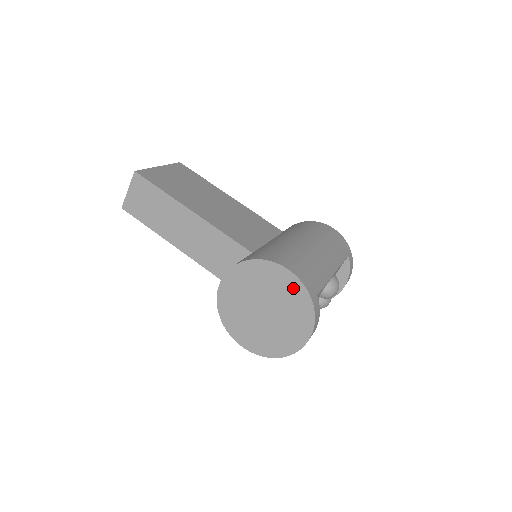
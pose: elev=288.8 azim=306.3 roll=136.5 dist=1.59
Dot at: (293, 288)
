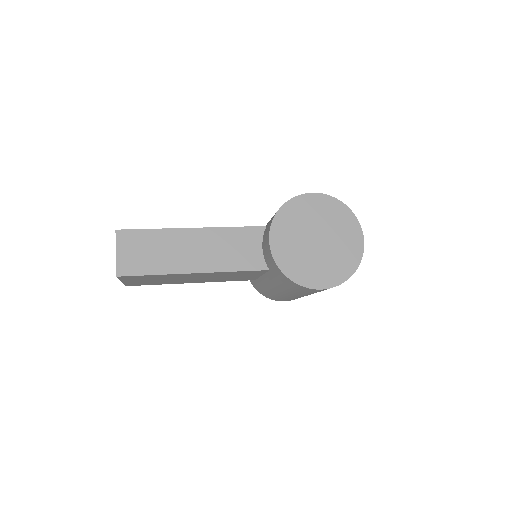
Dot at: (326, 204)
